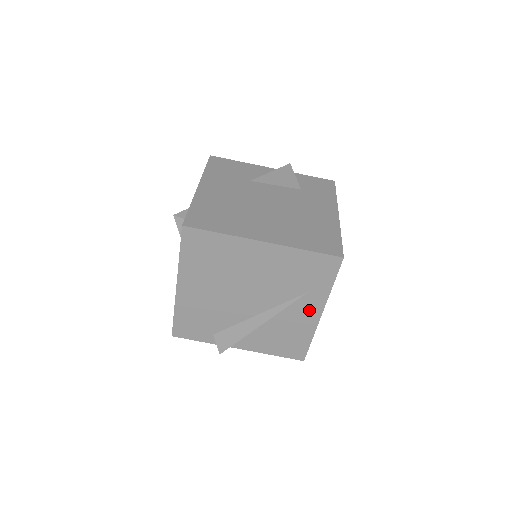
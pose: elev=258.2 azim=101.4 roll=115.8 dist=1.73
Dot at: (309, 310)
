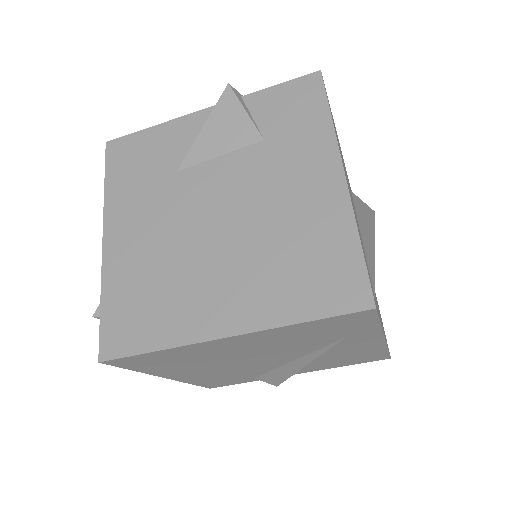
Dot at: (362, 343)
